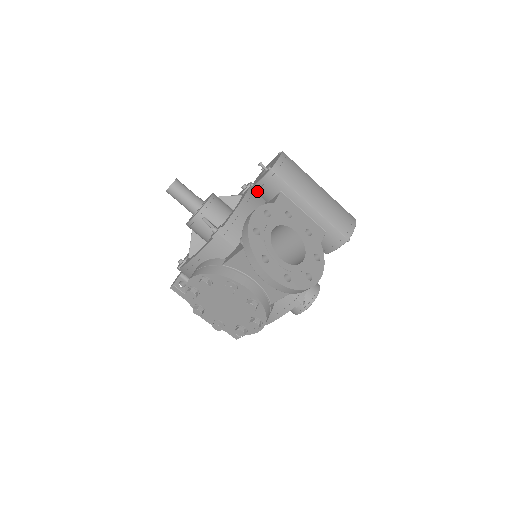
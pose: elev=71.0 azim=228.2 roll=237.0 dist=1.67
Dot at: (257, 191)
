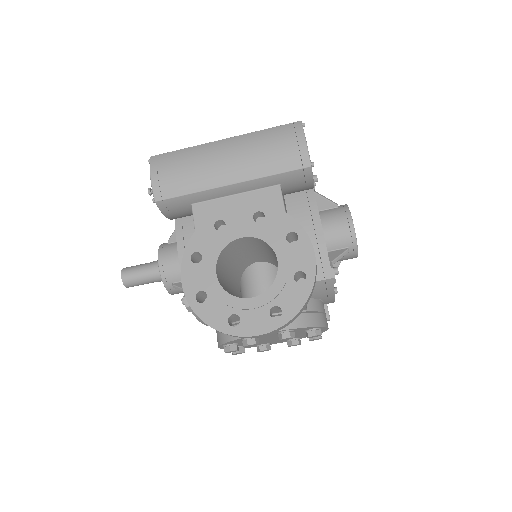
Dot at: occluded
